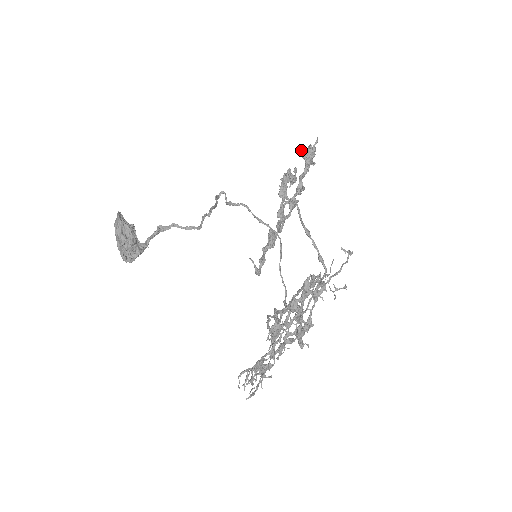
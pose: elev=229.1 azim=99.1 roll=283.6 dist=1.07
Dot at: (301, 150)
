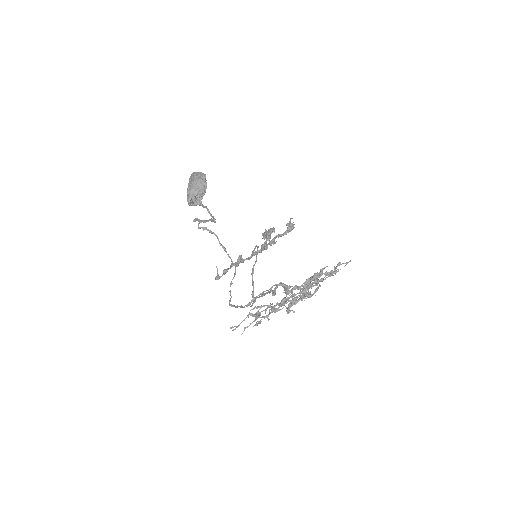
Dot at: occluded
